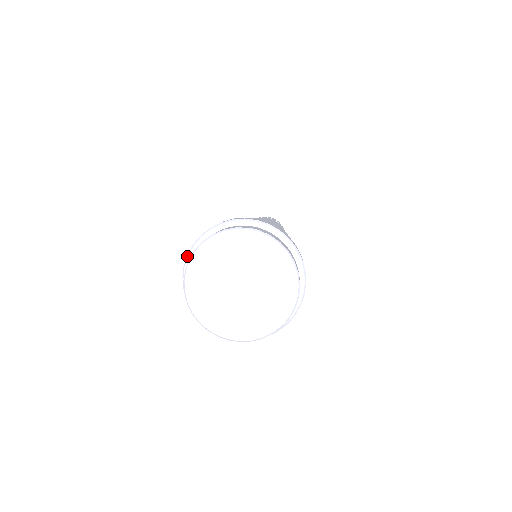
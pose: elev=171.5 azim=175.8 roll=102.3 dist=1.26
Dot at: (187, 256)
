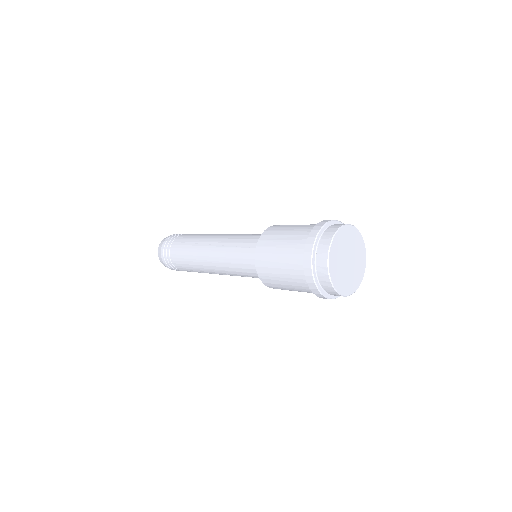
Dot at: (327, 222)
